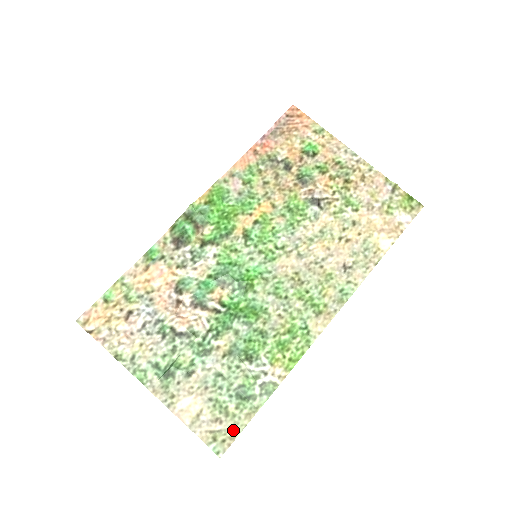
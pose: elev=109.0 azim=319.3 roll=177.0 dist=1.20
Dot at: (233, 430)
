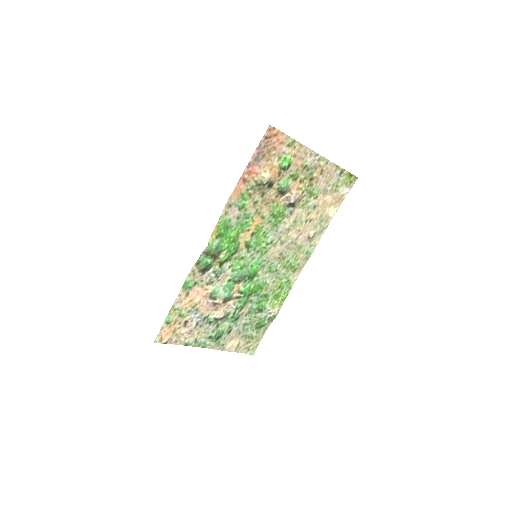
Dot at: (257, 342)
